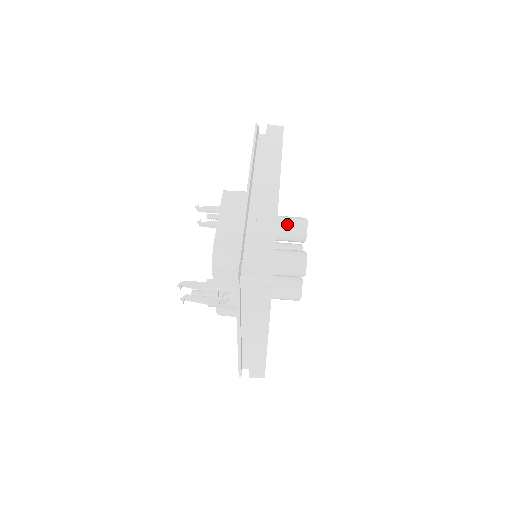
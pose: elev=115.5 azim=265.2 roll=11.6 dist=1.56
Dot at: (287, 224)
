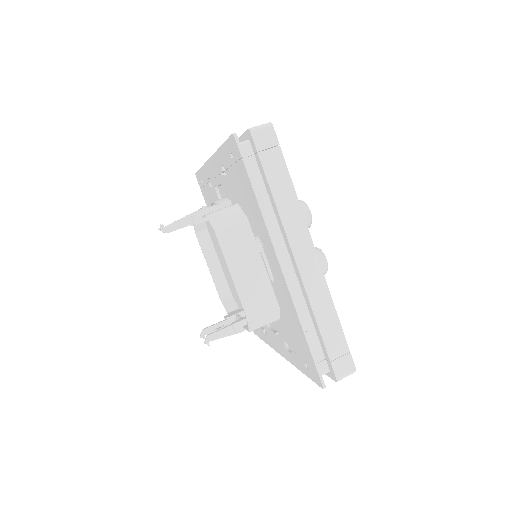
Dot at: occluded
